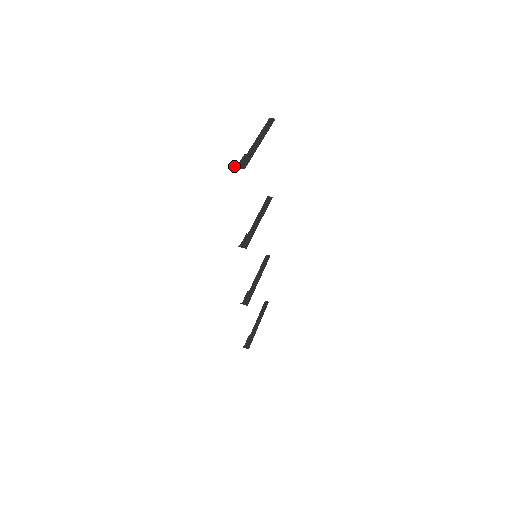
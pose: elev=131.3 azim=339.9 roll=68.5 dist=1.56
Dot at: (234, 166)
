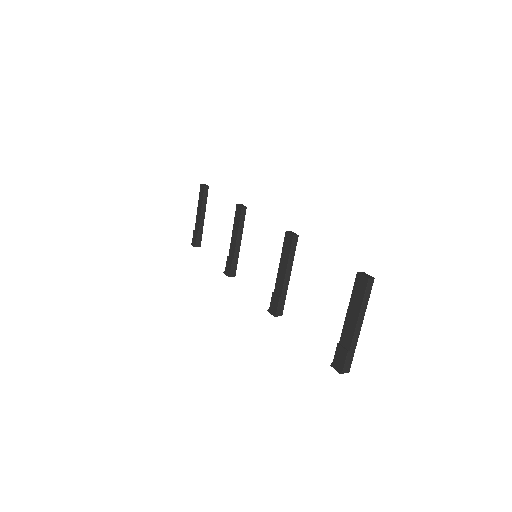
Dot at: (340, 373)
